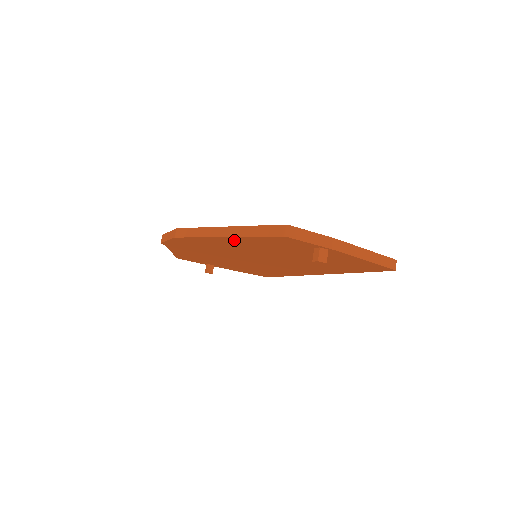
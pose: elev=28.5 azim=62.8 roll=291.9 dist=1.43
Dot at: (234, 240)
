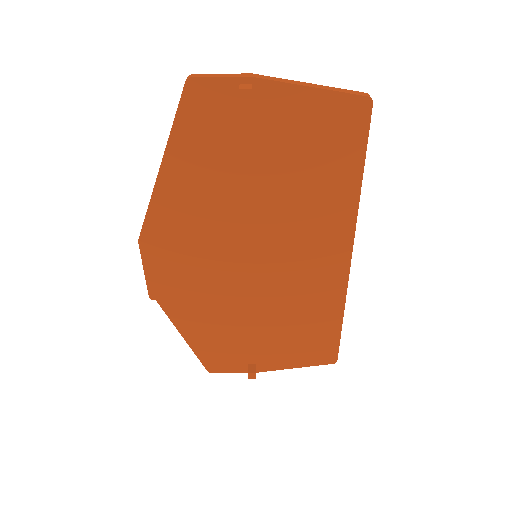
Dot at: (175, 171)
